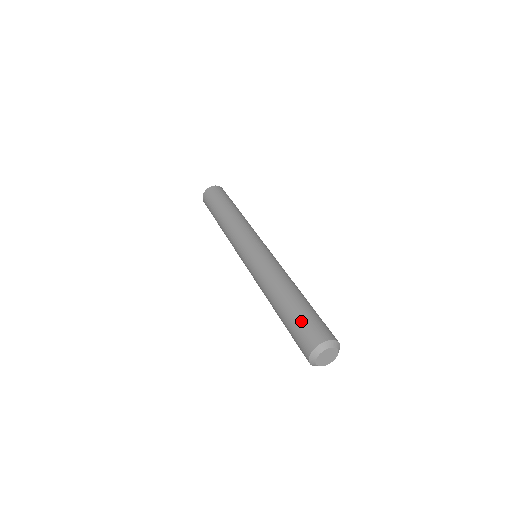
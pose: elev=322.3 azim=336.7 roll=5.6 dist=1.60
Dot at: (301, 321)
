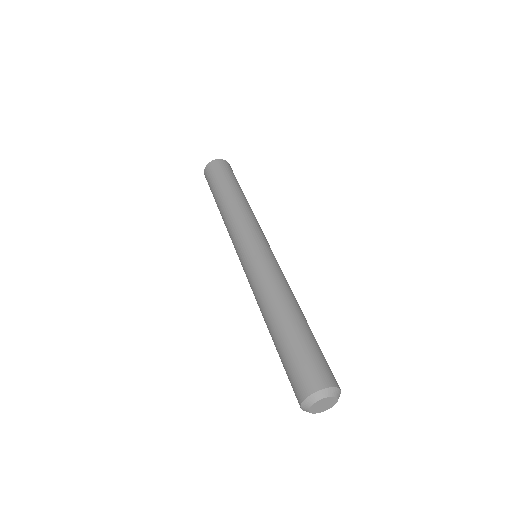
Dot at: (301, 354)
